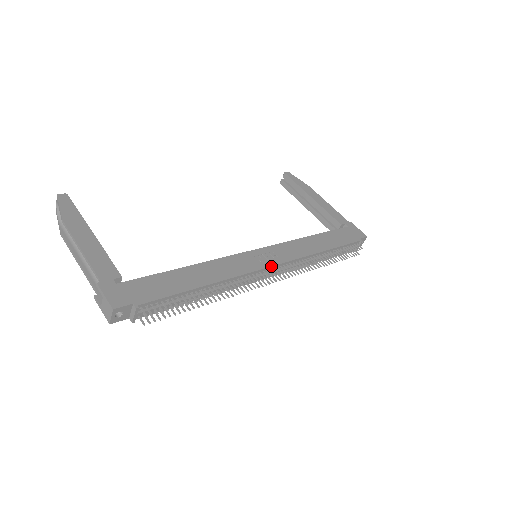
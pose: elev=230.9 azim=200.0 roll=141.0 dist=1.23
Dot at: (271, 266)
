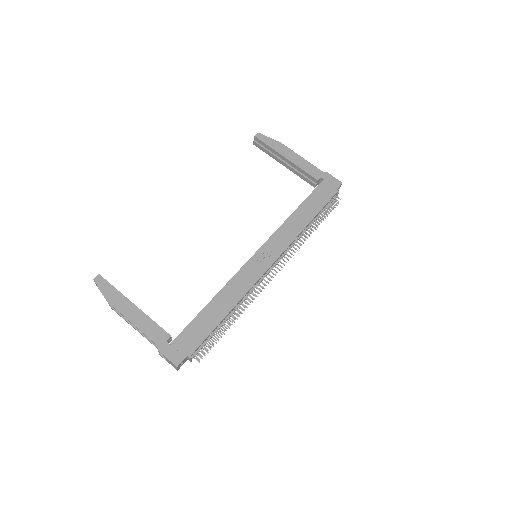
Dot at: (270, 266)
